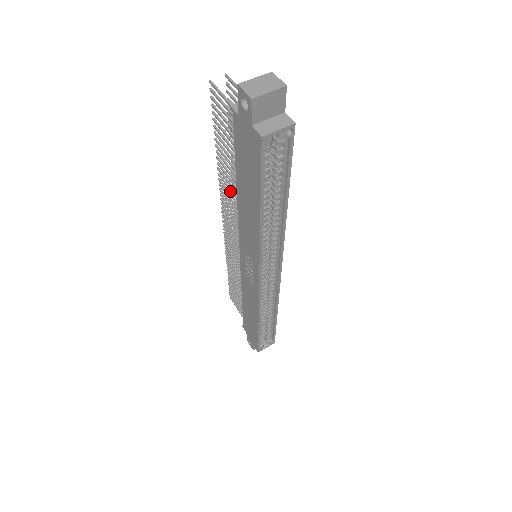
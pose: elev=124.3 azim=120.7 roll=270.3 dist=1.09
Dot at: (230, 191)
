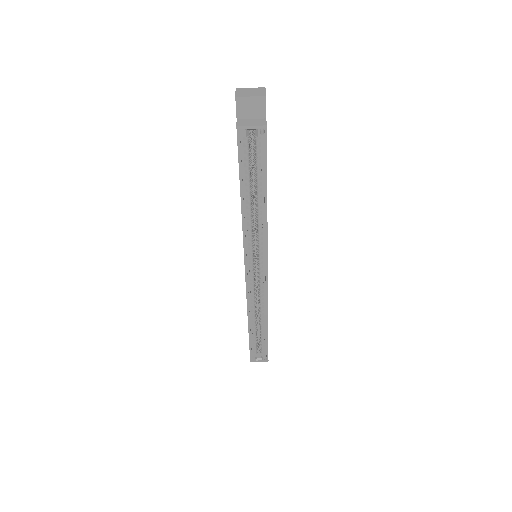
Dot at: occluded
